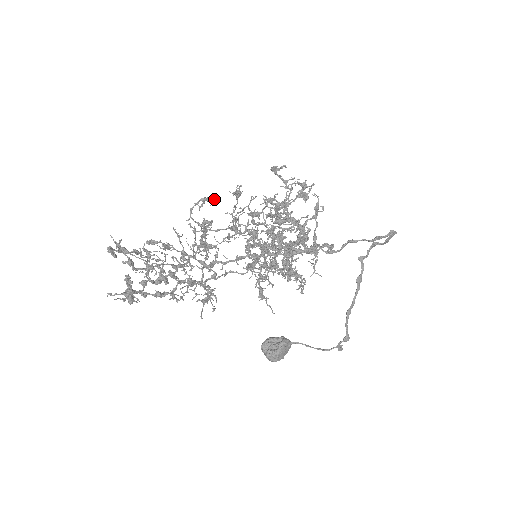
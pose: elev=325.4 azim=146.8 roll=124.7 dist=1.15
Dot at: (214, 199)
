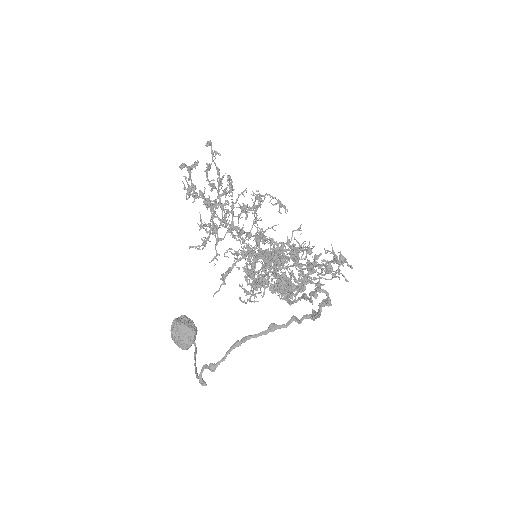
Dot at: (283, 206)
